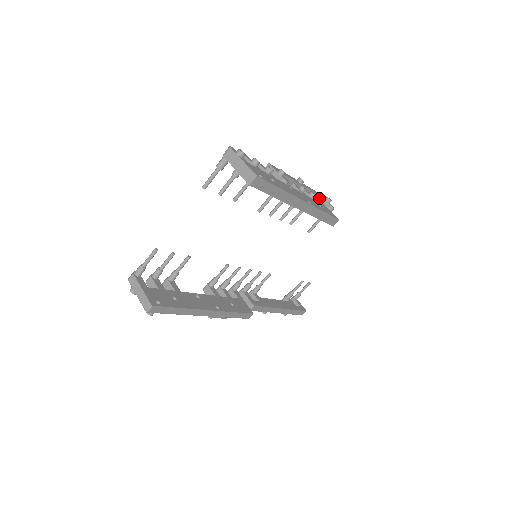
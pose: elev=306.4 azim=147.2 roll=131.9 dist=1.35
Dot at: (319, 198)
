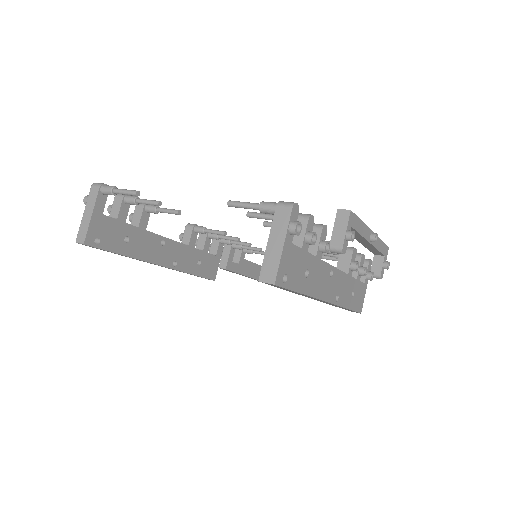
Dot at: (369, 273)
